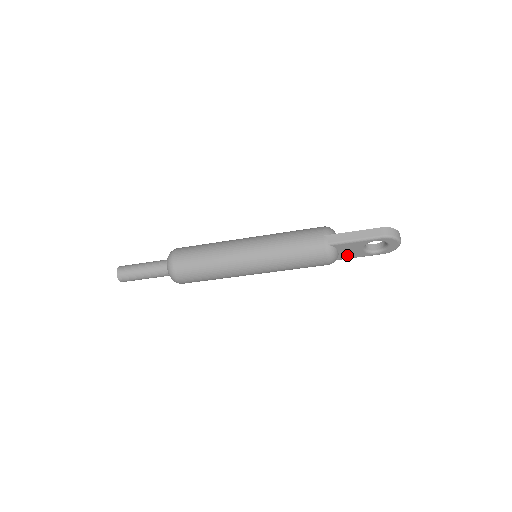
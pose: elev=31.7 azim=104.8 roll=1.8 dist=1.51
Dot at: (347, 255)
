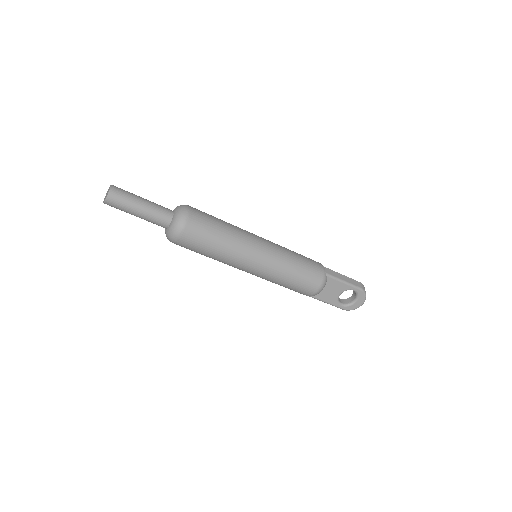
Dot at: (324, 295)
